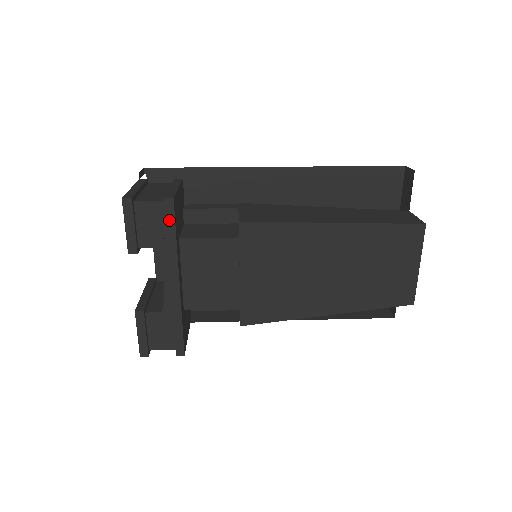
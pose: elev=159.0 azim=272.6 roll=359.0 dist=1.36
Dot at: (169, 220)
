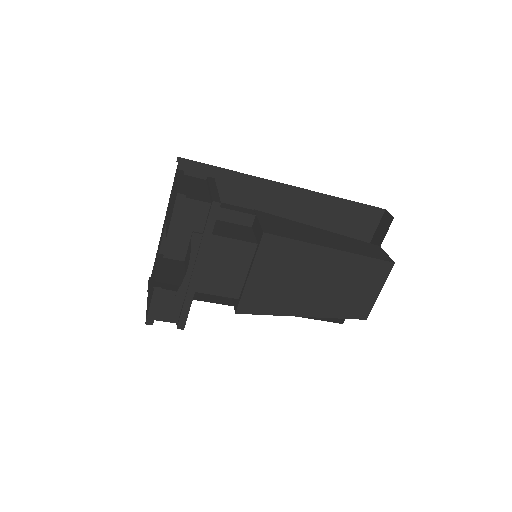
Dot at: (211, 220)
